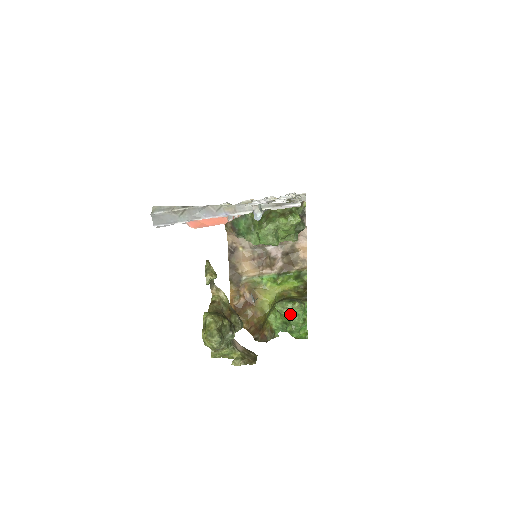
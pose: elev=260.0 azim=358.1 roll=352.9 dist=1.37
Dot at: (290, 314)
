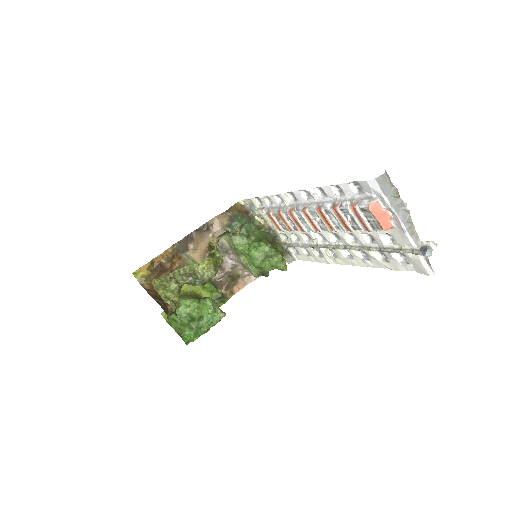
Dot at: (209, 316)
